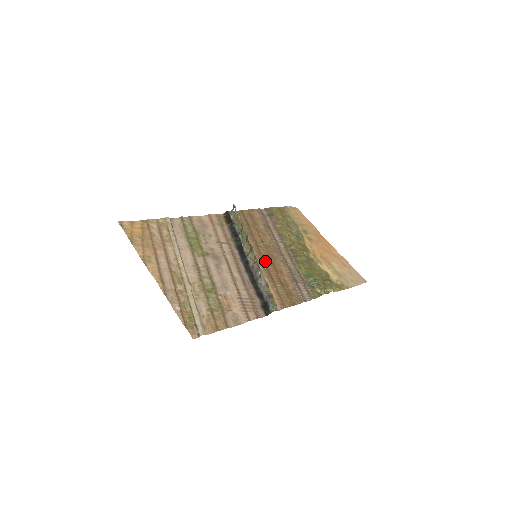
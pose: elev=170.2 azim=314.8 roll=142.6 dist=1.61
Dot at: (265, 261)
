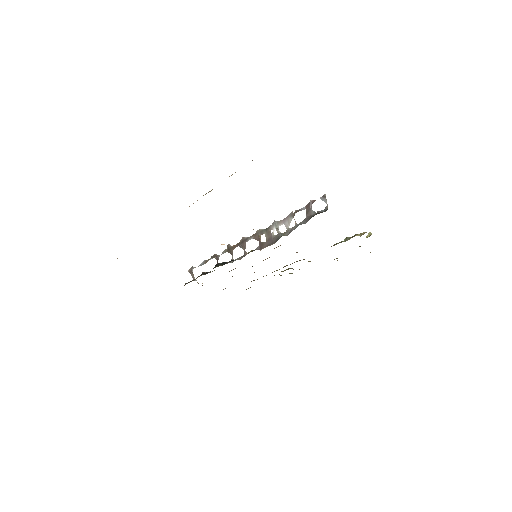
Dot at: occluded
